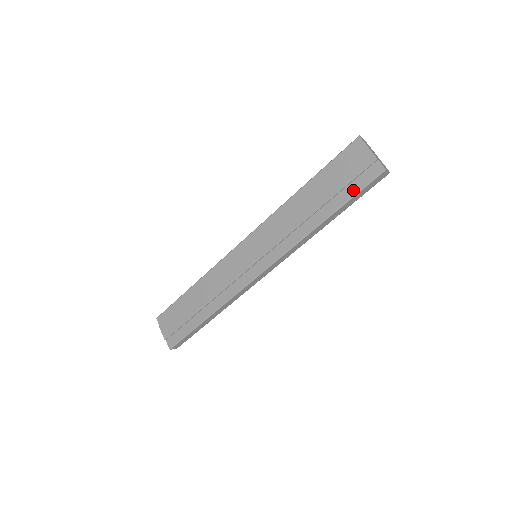
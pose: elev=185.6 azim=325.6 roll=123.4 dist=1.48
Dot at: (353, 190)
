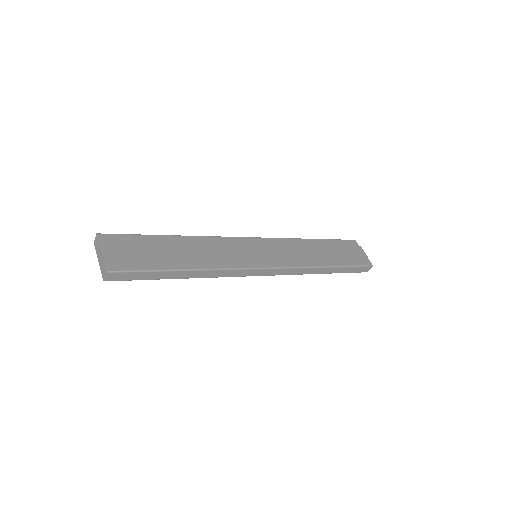
Dot at: (352, 263)
